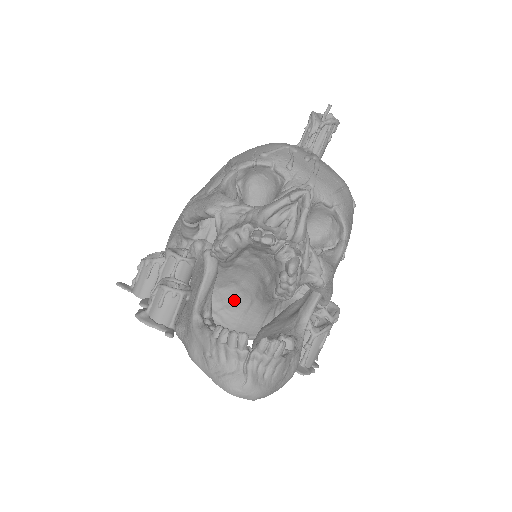
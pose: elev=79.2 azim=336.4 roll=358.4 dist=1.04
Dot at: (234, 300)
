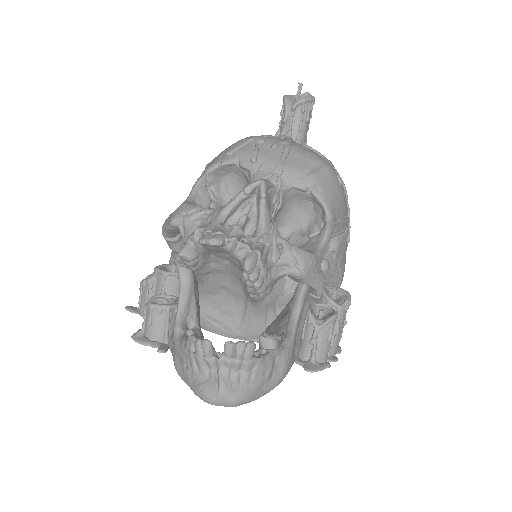
Dot at: (229, 305)
